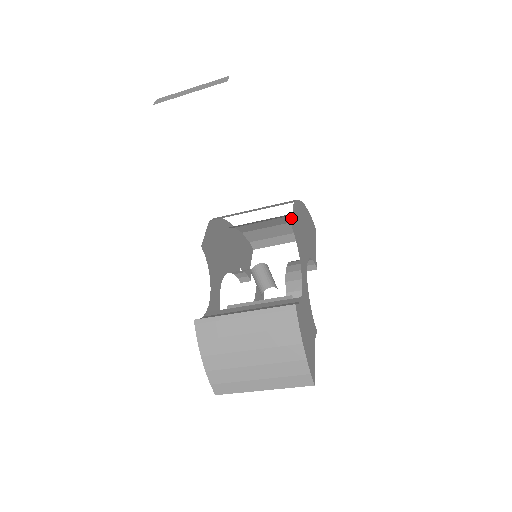
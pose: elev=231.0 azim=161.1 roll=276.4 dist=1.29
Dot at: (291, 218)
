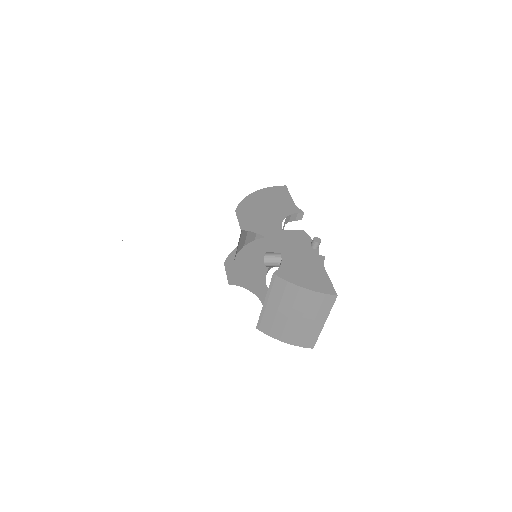
Dot at: occluded
